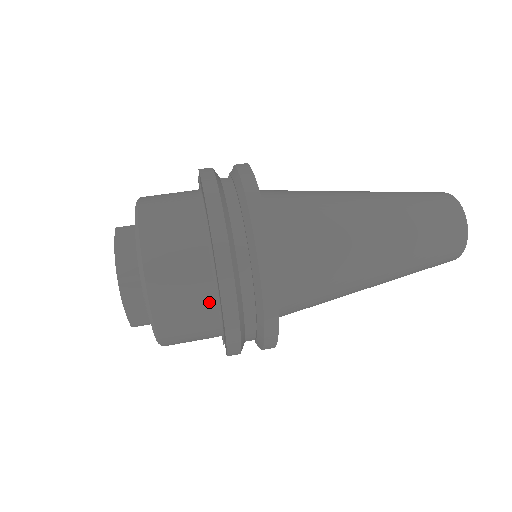
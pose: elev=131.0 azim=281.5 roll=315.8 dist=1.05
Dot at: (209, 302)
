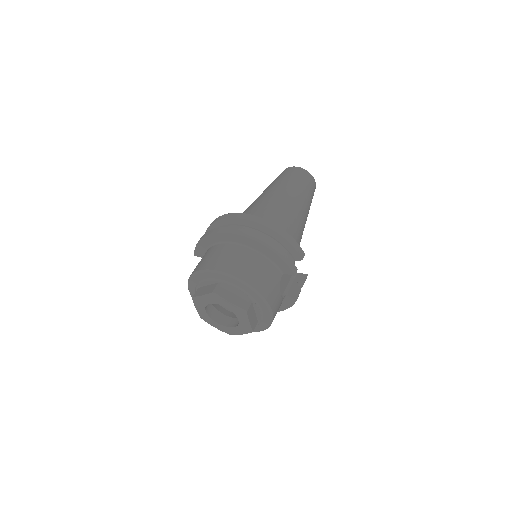
Dot at: (250, 253)
